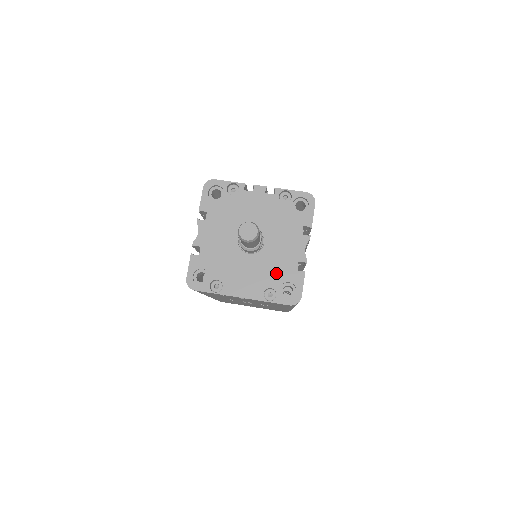
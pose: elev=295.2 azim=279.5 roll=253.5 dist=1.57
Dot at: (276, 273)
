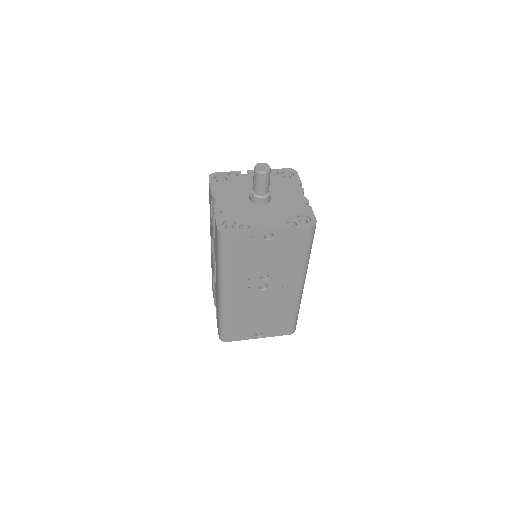
Dot at: (289, 211)
